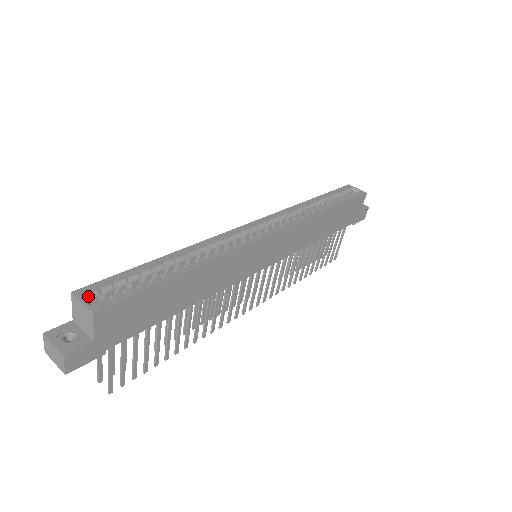
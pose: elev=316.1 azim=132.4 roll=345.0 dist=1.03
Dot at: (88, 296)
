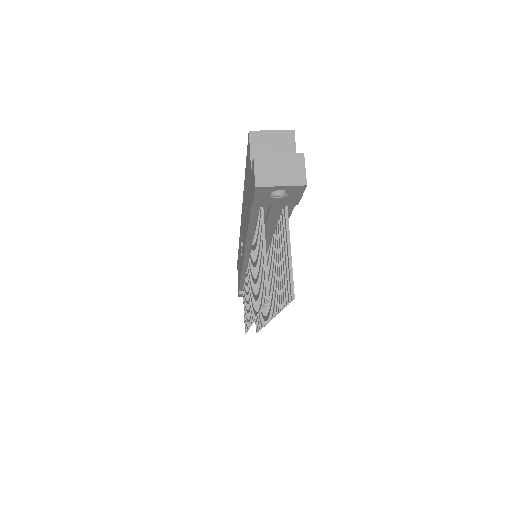
Dot at: (263, 138)
